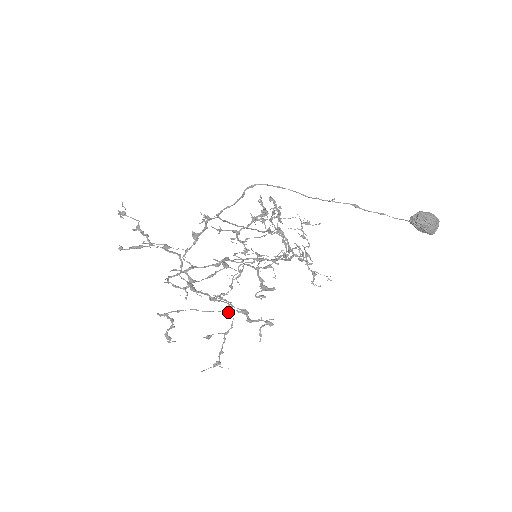
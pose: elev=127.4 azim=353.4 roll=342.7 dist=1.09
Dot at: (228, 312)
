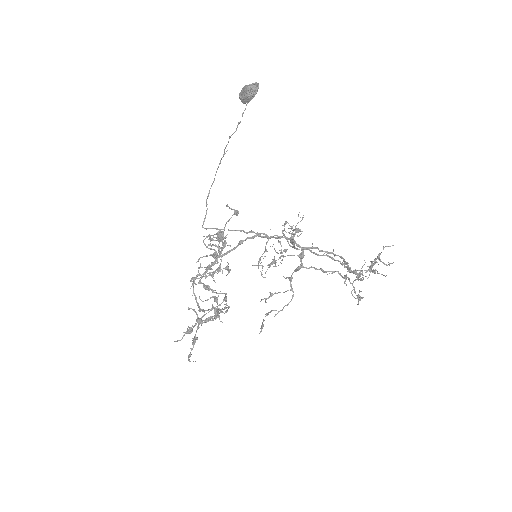
Dot at: (225, 301)
